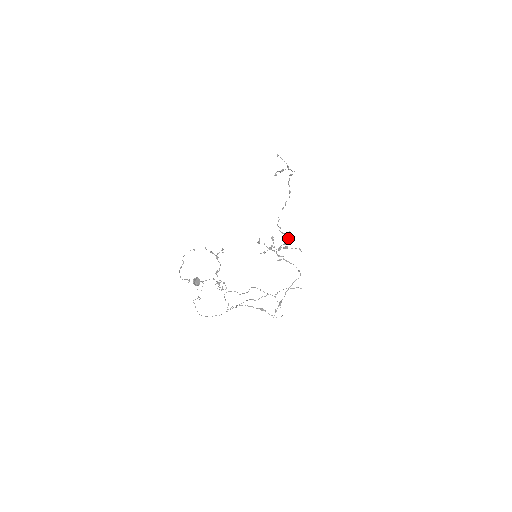
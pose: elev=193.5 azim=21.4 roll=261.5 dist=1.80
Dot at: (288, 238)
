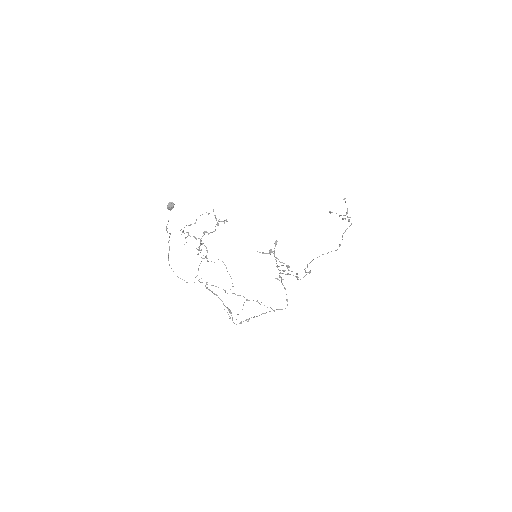
Dot at: (305, 275)
